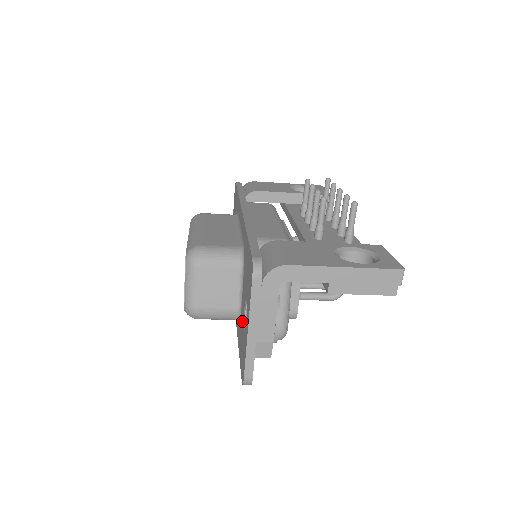
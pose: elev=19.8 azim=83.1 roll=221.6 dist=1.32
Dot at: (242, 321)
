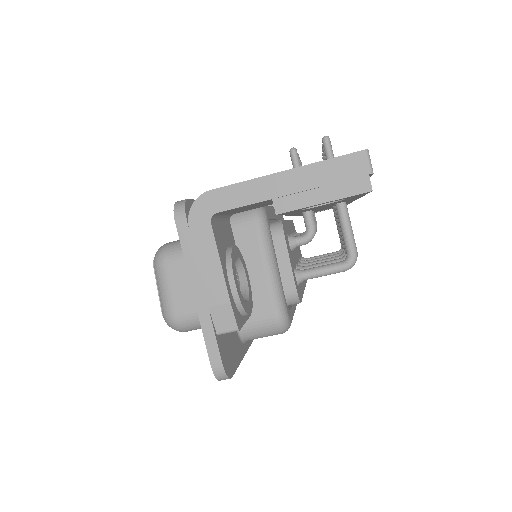
Dot at: occluded
